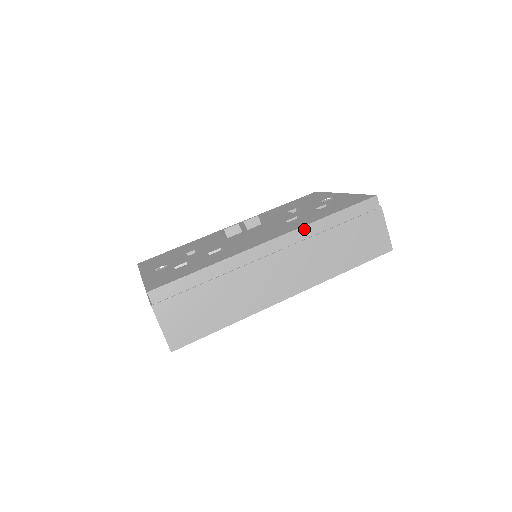
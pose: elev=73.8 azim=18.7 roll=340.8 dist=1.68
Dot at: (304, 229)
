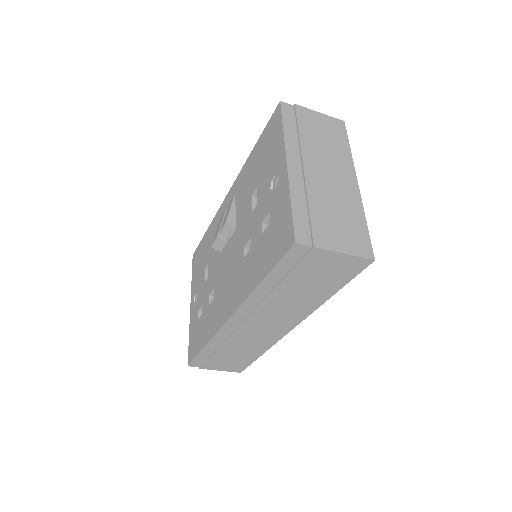
Dot at: (248, 301)
